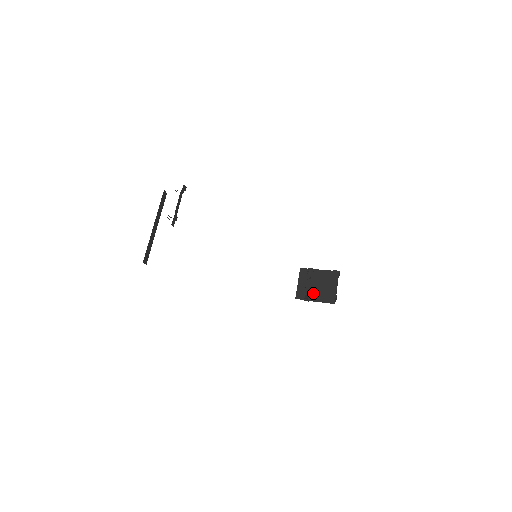
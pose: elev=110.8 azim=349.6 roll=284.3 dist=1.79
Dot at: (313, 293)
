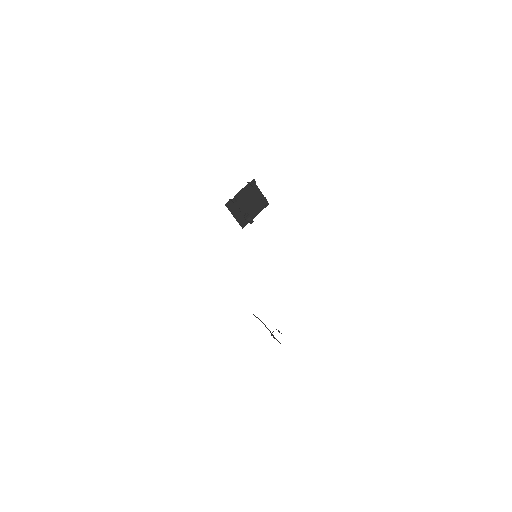
Dot at: (250, 212)
